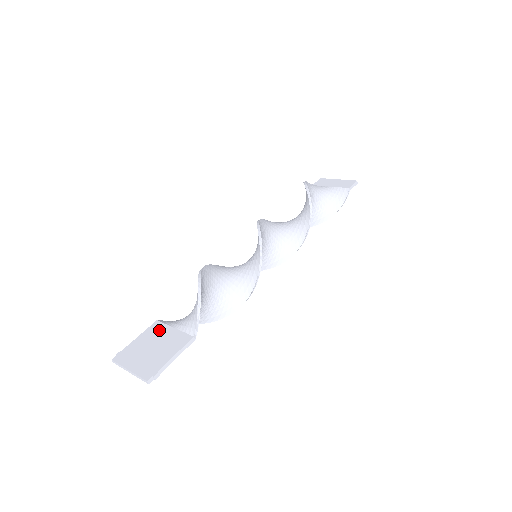
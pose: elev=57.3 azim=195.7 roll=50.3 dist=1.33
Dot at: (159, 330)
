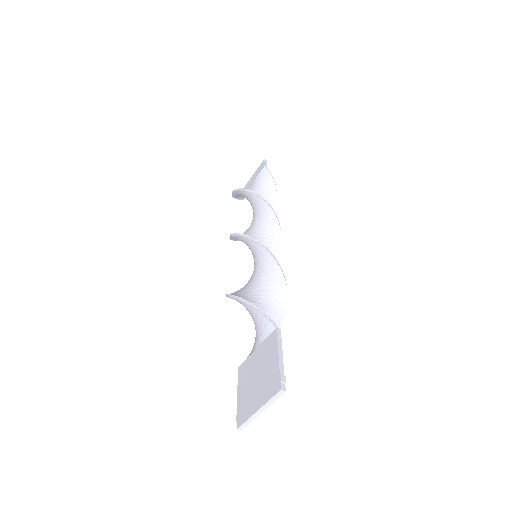
Dot at: (247, 366)
